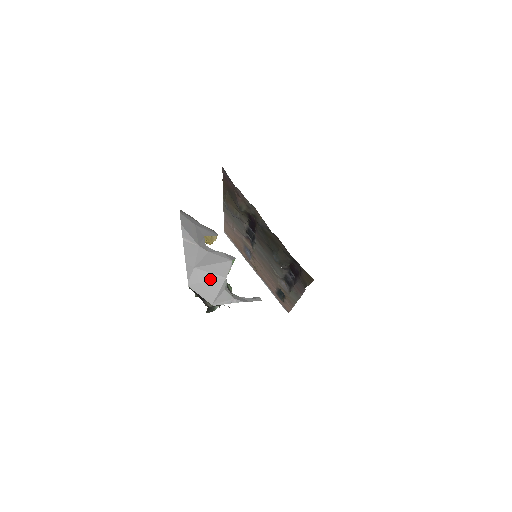
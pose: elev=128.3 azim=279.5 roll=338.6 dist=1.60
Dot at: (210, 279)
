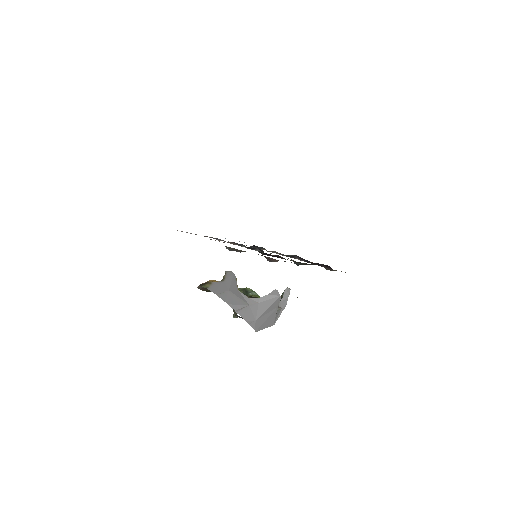
Dot at: (268, 316)
